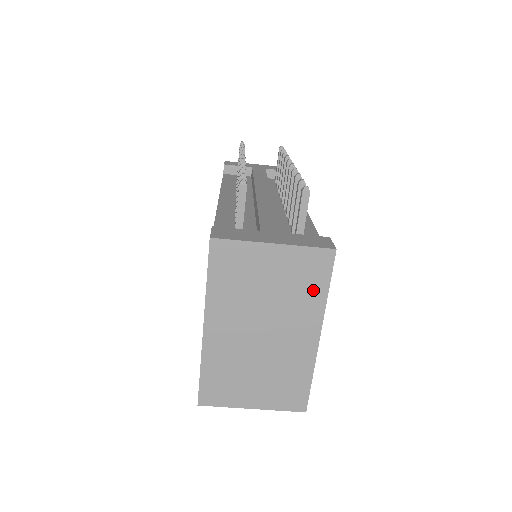
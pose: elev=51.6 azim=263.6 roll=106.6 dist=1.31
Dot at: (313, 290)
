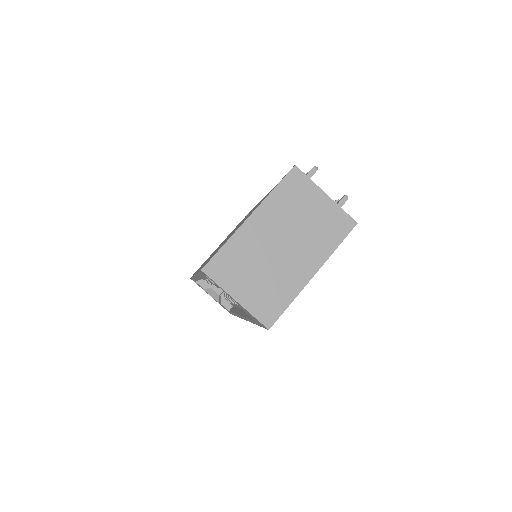
Dot at: (330, 239)
